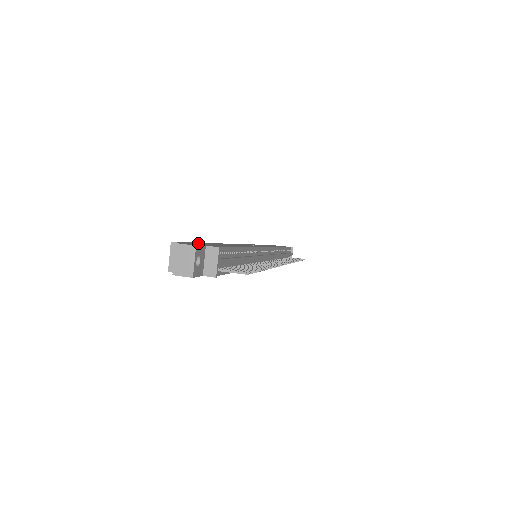
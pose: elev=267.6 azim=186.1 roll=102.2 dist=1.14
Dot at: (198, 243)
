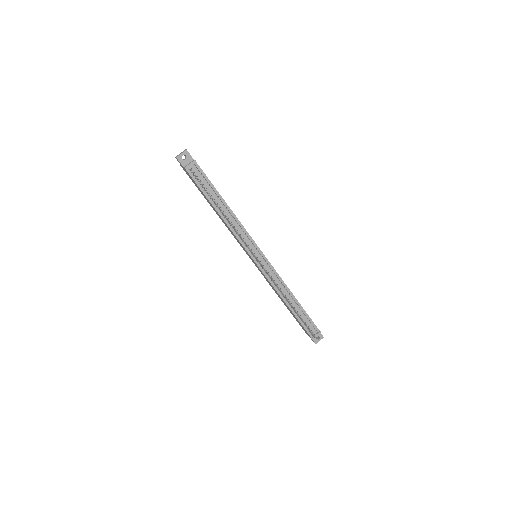
Dot at: occluded
